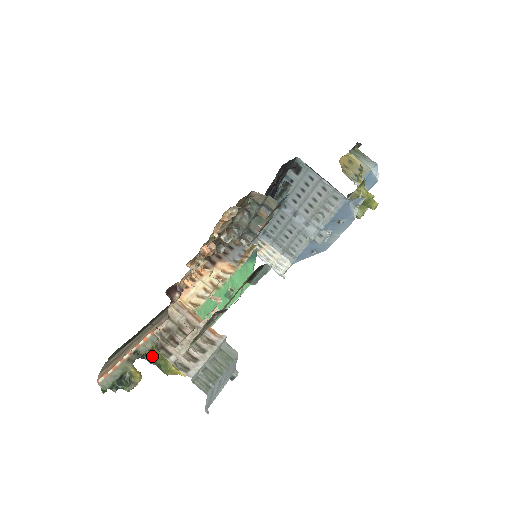
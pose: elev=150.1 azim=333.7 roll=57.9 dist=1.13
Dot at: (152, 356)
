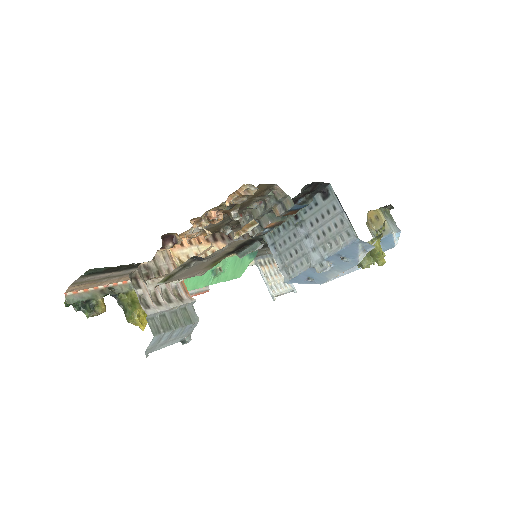
Dot at: (123, 299)
